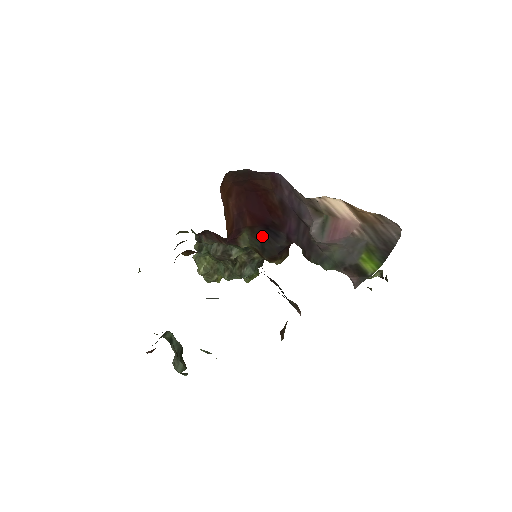
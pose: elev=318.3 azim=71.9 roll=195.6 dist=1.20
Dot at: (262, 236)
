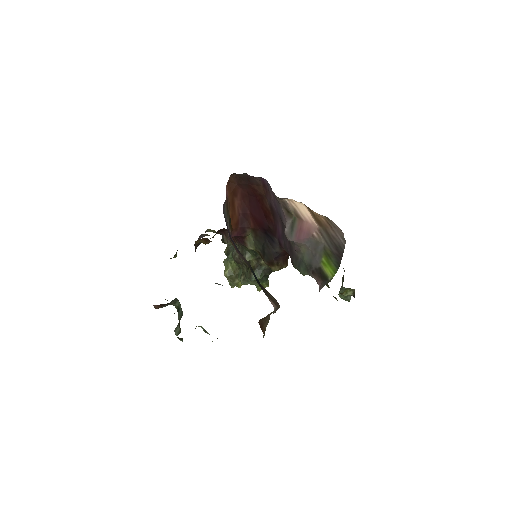
Dot at: (263, 240)
